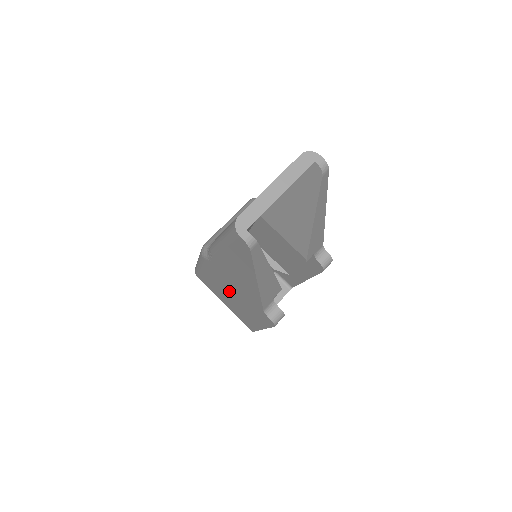
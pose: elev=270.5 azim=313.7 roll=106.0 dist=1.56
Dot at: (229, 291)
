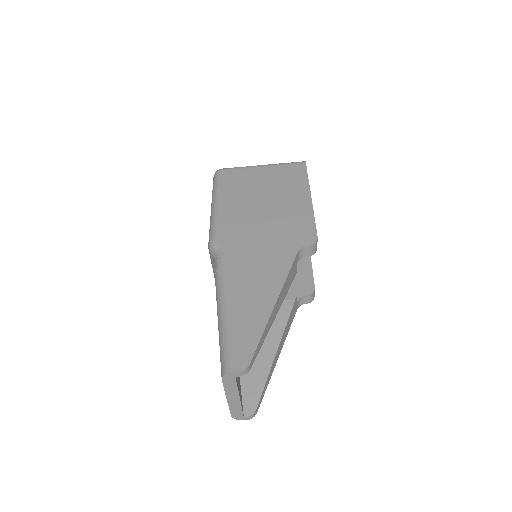
Dot at: occluded
